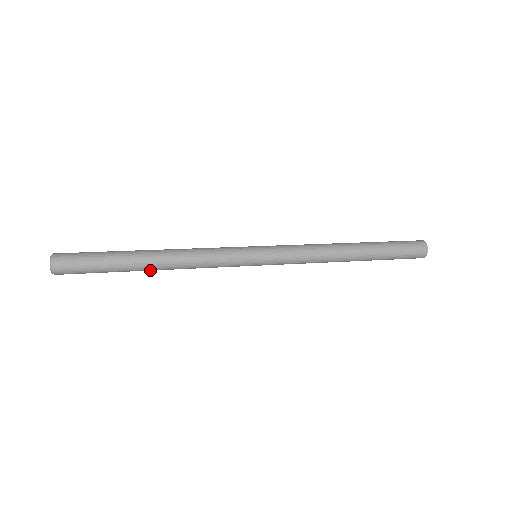
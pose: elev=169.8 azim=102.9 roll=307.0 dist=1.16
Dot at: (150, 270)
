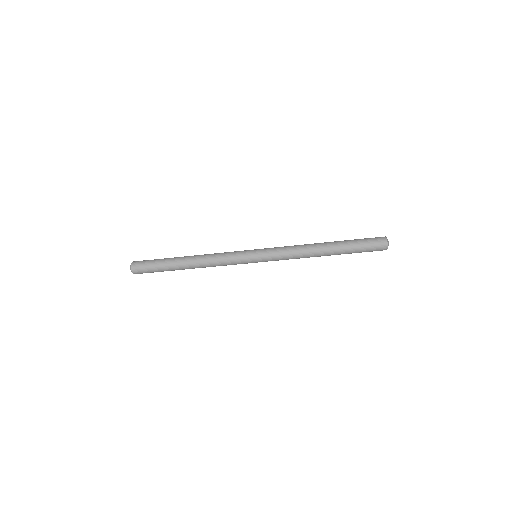
Dot at: (187, 267)
